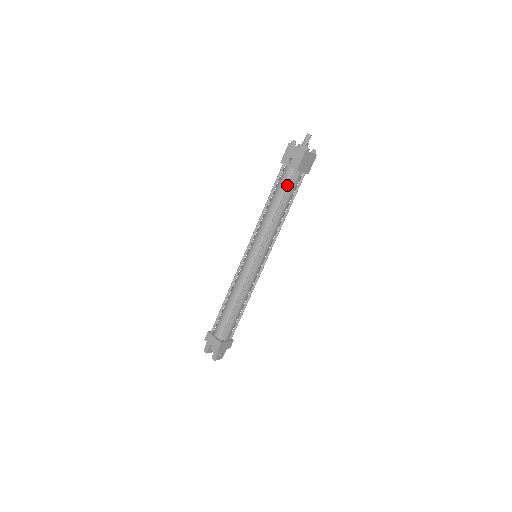
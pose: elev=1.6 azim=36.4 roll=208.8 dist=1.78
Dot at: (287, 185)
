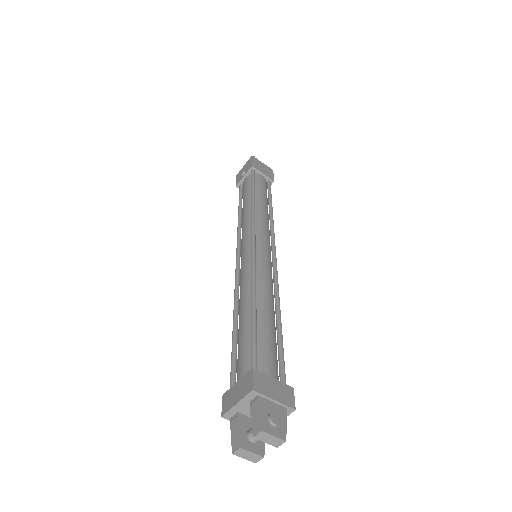
Dot at: occluded
